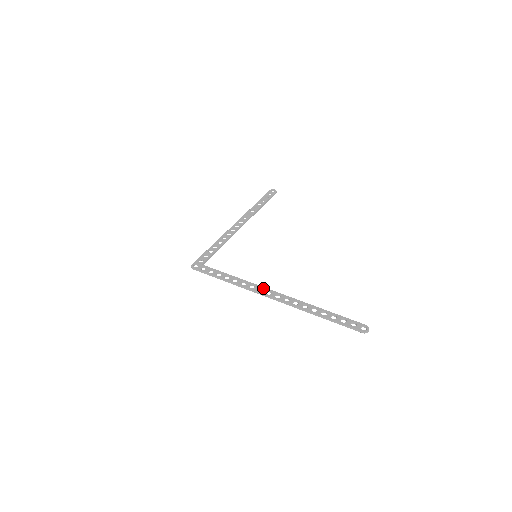
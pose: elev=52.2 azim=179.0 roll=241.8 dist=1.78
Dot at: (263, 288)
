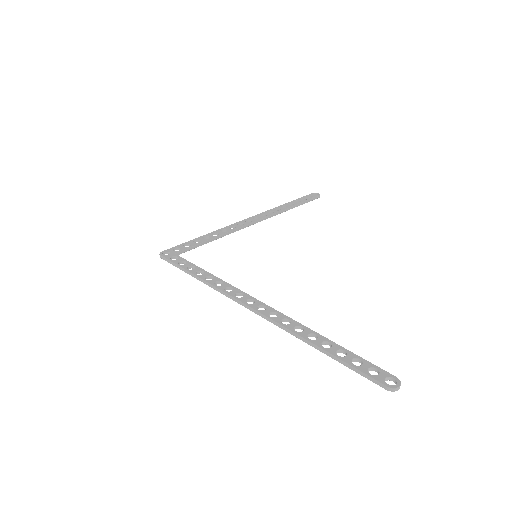
Dot at: (244, 294)
